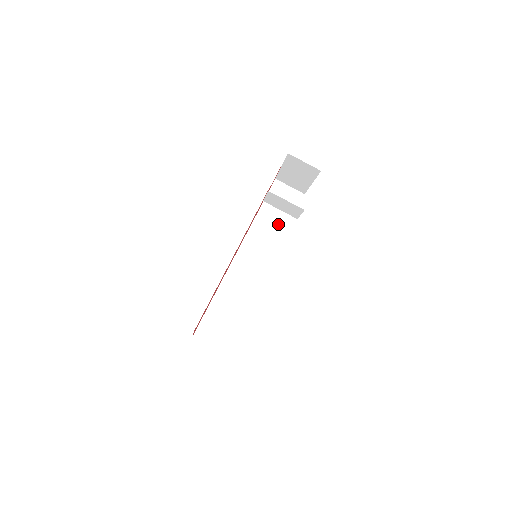
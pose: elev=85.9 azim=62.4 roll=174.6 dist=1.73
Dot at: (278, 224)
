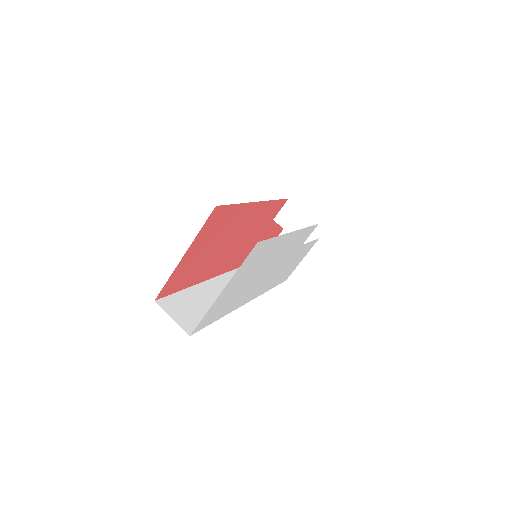
Dot at: occluded
